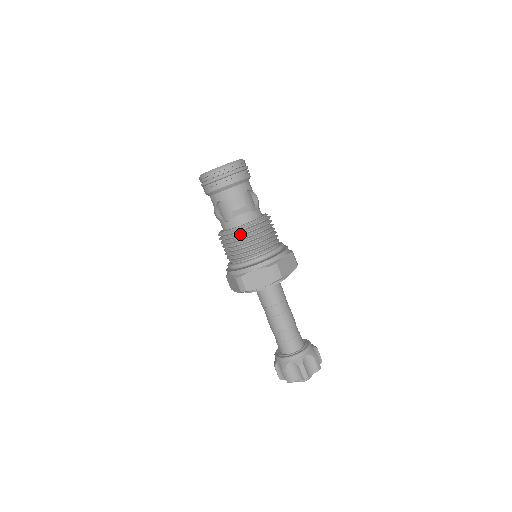
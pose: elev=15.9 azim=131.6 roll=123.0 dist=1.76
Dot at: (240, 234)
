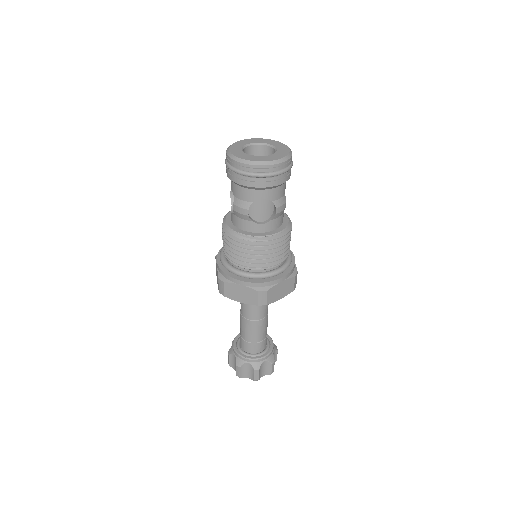
Dot at: (278, 242)
